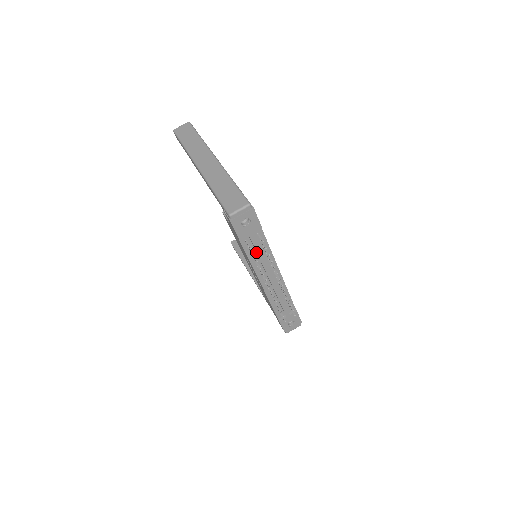
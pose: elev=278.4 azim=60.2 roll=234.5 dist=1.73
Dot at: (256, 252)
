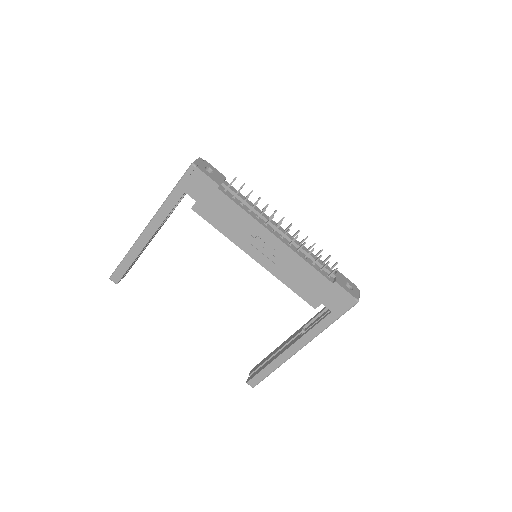
Dot at: (242, 202)
